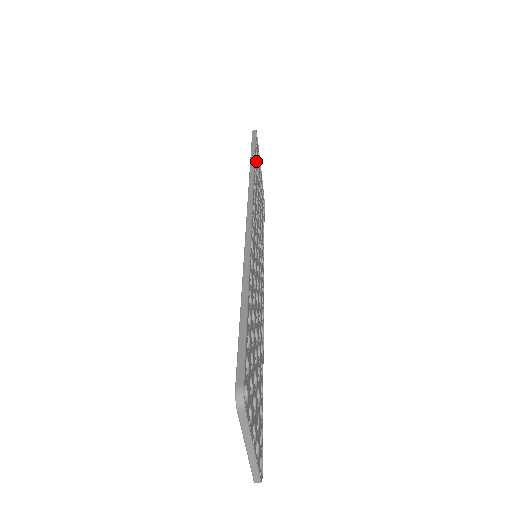
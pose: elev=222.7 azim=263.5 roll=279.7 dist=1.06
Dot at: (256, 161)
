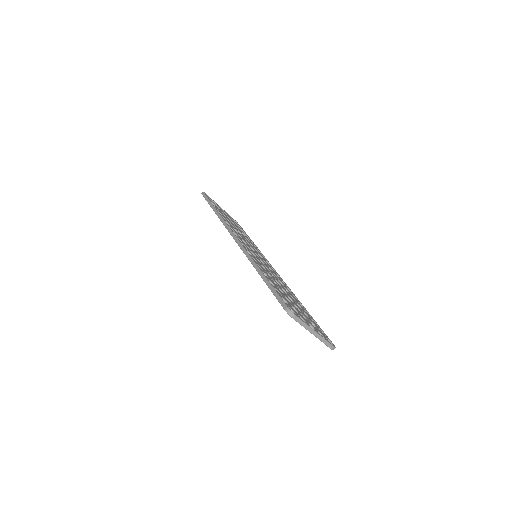
Dot at: occluded
